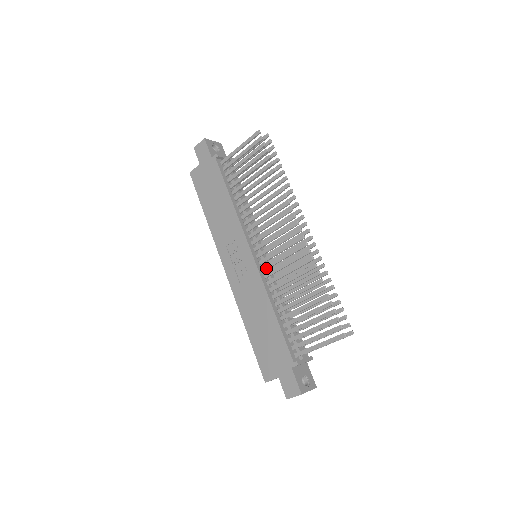
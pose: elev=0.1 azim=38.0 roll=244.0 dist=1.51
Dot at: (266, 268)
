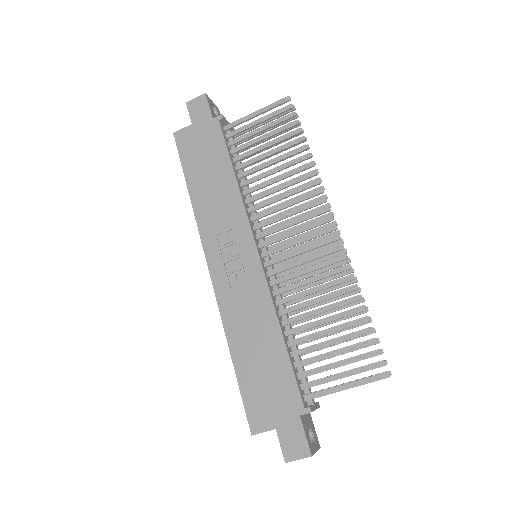
Dot at: (274, 272)
